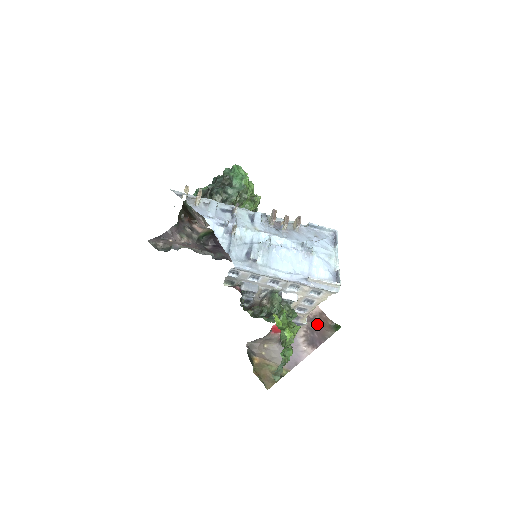
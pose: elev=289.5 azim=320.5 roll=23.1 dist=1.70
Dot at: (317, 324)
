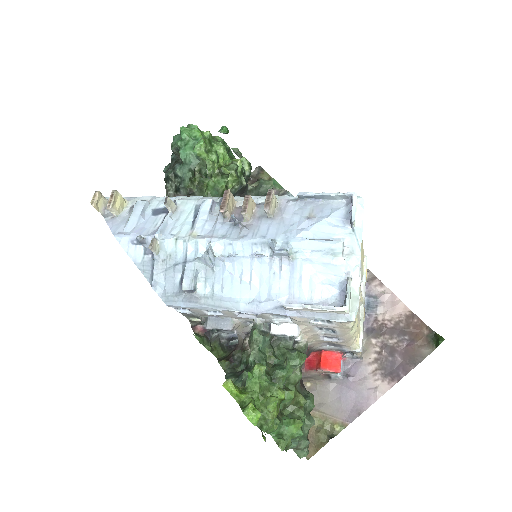
Dot at: (401, 337)
